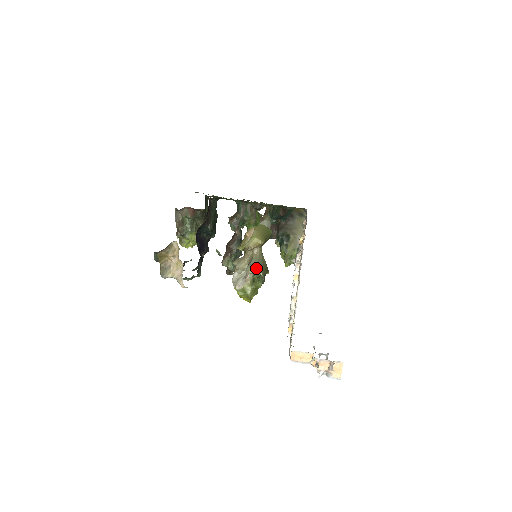
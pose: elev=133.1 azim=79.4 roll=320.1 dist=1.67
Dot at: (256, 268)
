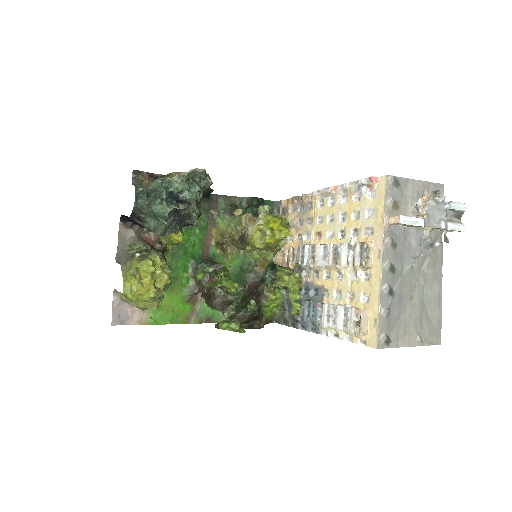
Dot at: occluded
